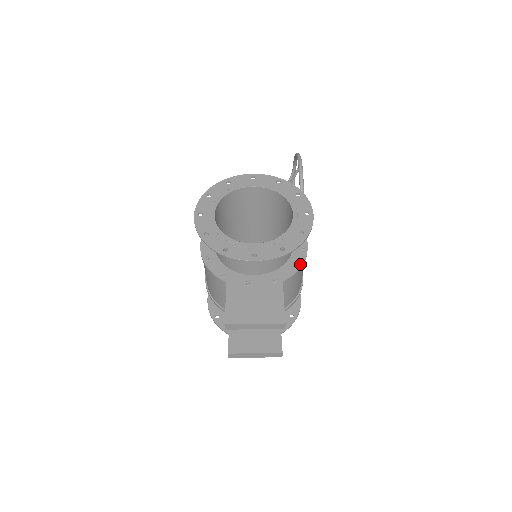
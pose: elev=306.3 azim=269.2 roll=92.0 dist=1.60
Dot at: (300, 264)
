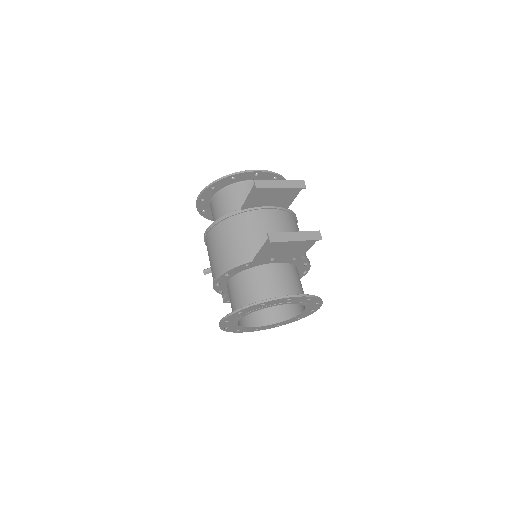
Dot at: occluded
